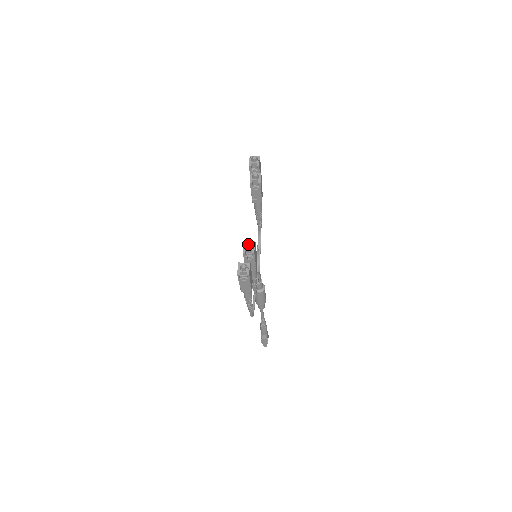
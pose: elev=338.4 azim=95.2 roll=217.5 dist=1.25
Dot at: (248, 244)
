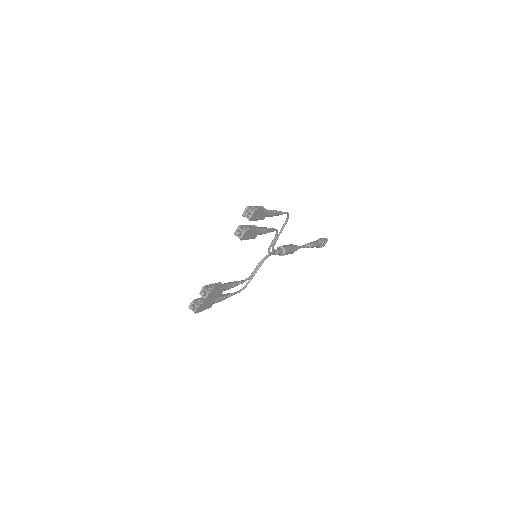
Dot at: (202, 293)
